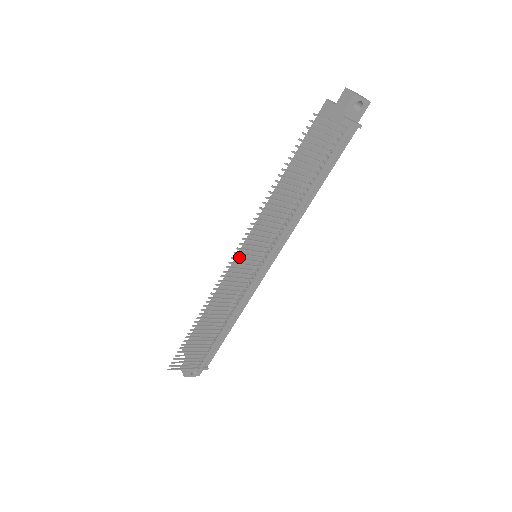
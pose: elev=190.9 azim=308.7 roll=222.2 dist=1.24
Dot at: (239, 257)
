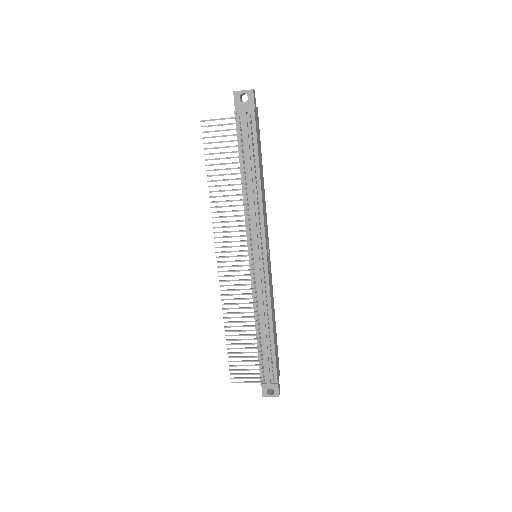
Dot at: occluded
